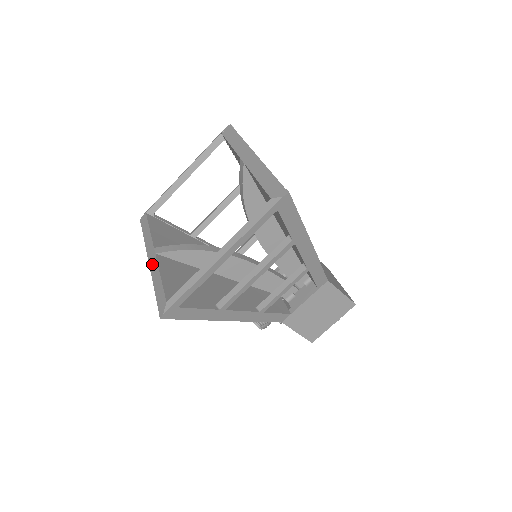
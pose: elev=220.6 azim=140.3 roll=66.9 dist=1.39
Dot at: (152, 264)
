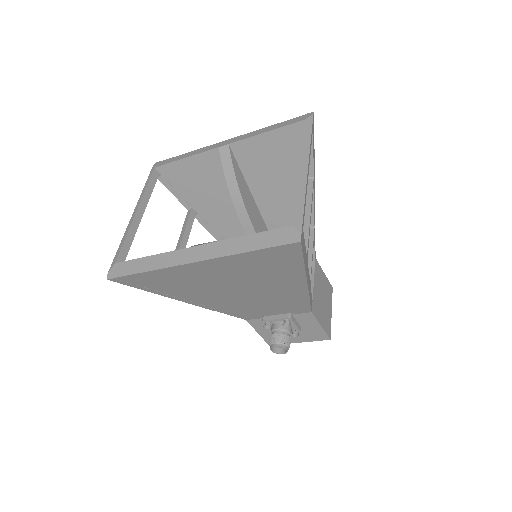
Dot at: (207, 253)
